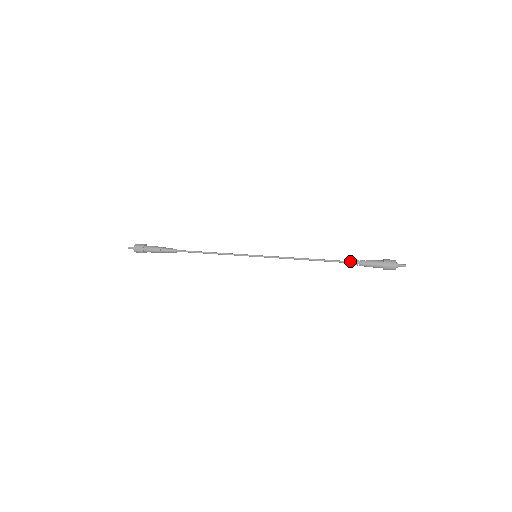
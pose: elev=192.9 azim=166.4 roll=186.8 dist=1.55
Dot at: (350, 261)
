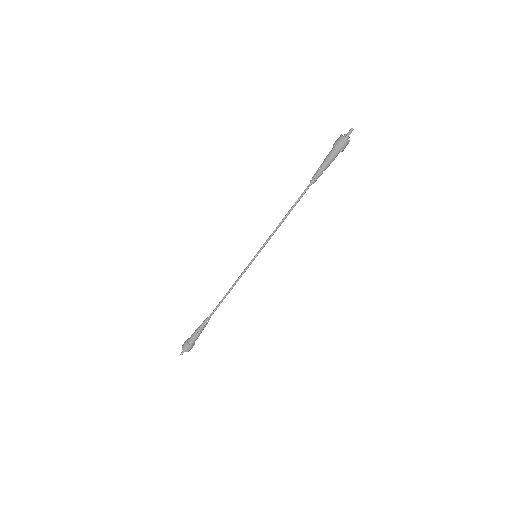
Dot at: (314, 177)
